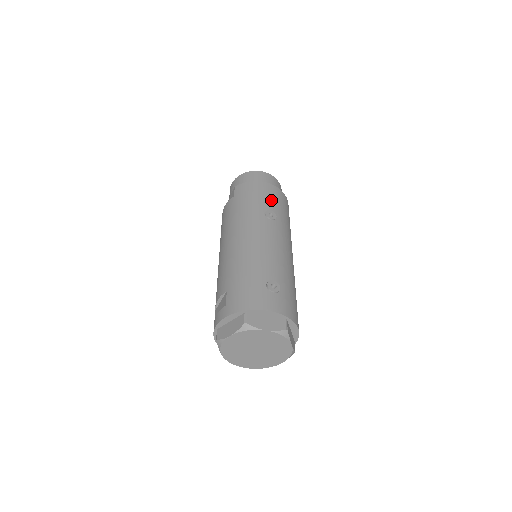
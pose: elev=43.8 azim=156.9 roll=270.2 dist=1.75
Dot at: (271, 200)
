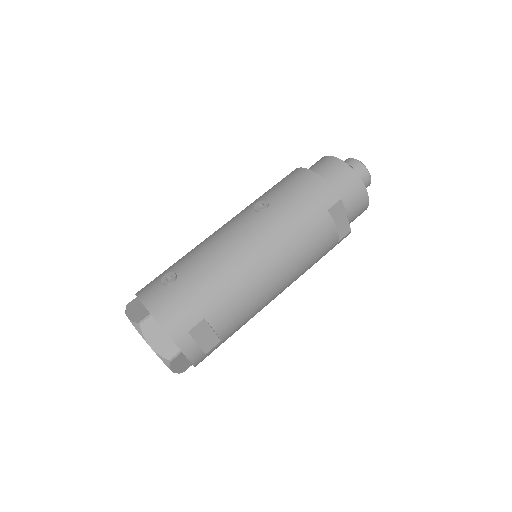
Dot at: (285, 189)
